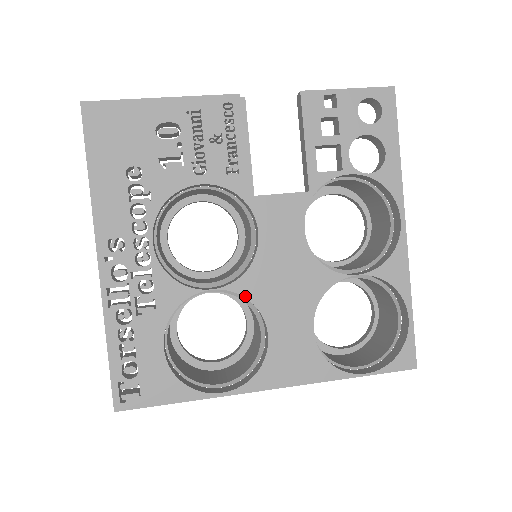
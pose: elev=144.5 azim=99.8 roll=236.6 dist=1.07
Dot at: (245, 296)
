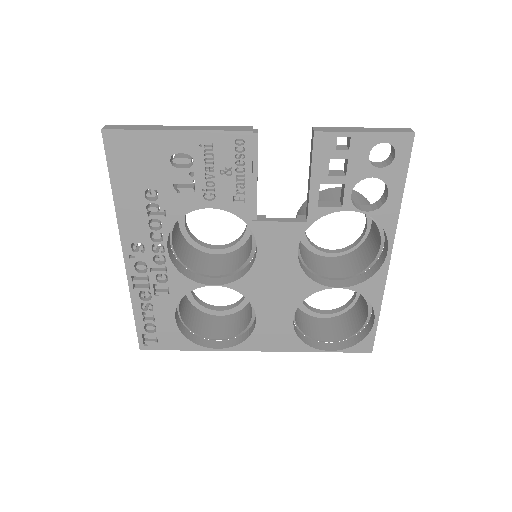
Dot at: (241, 292)
